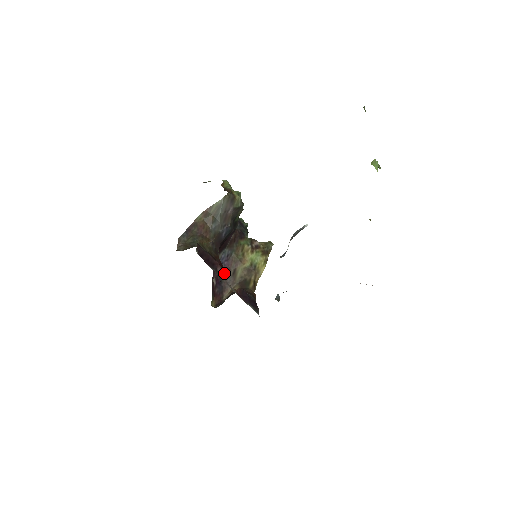
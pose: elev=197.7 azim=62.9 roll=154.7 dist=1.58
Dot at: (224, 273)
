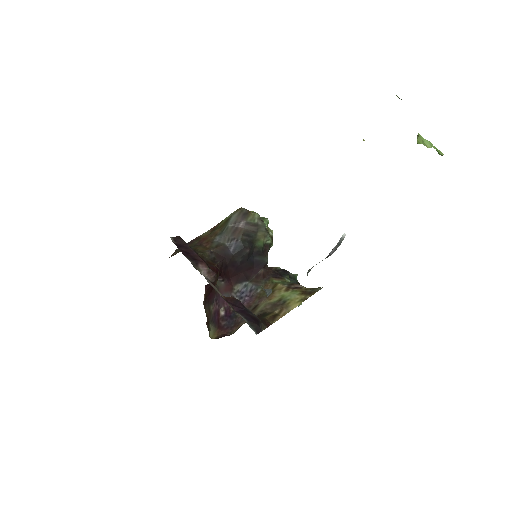
Dot at: (211, 274)
